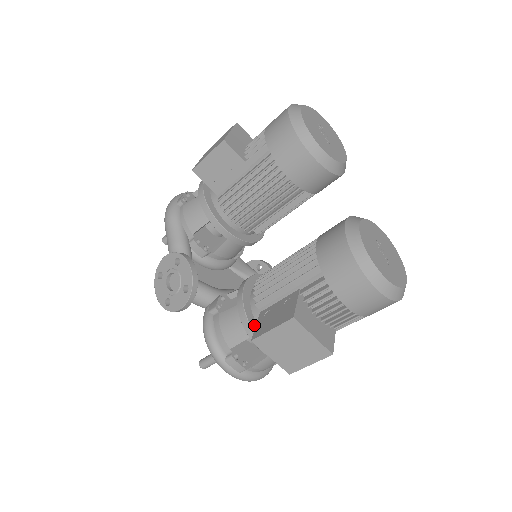
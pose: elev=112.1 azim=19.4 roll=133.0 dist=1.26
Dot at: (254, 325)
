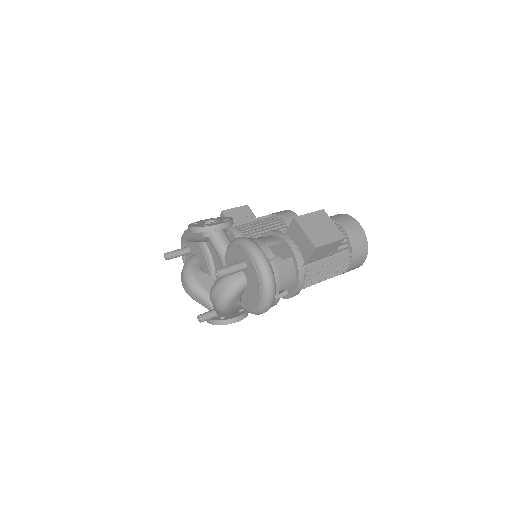
Dot at: occluded
